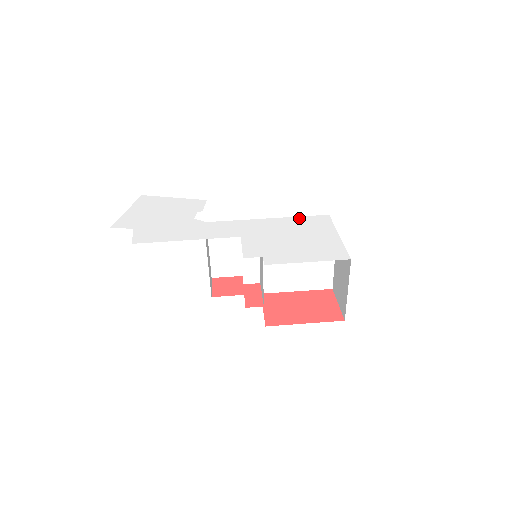
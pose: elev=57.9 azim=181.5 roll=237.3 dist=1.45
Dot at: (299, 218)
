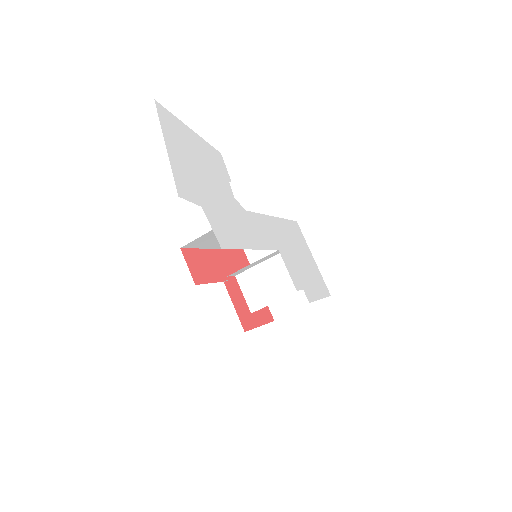
Dot at: (288, 223)
